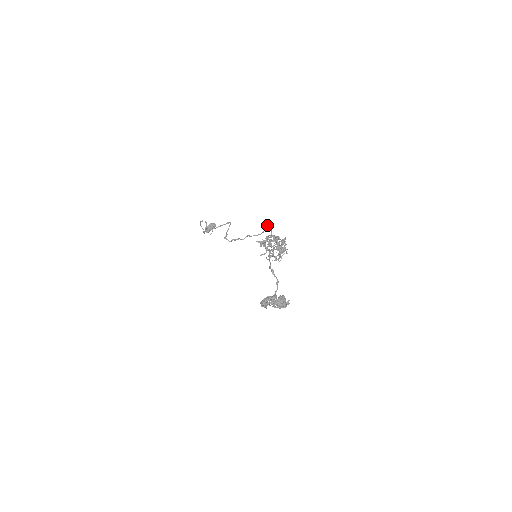
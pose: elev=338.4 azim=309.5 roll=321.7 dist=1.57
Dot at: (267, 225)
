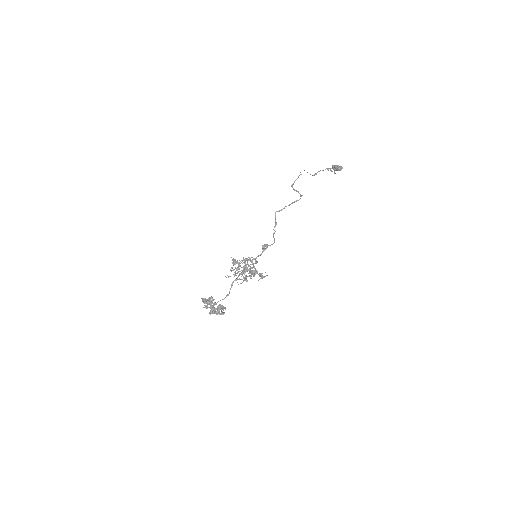
Dot at: (263, 247)
